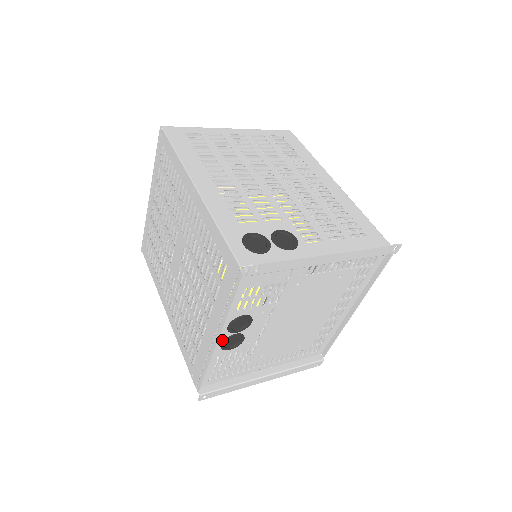
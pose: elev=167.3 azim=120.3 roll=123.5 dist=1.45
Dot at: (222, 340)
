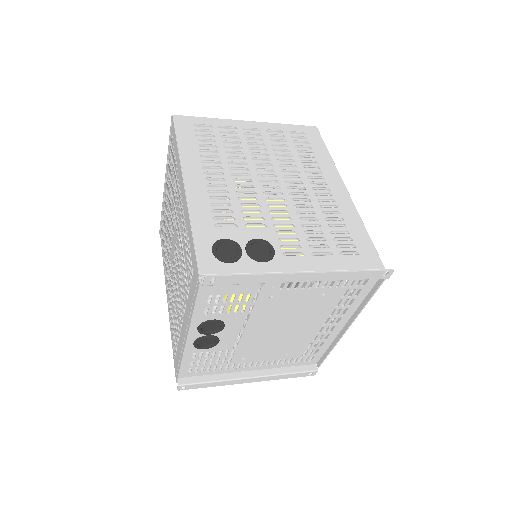
Dot at: (194, 339)
